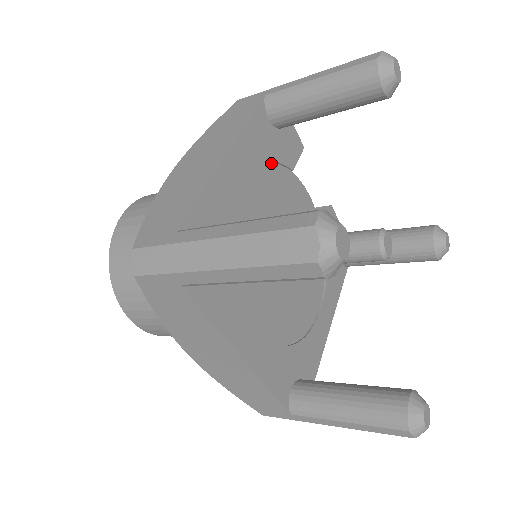
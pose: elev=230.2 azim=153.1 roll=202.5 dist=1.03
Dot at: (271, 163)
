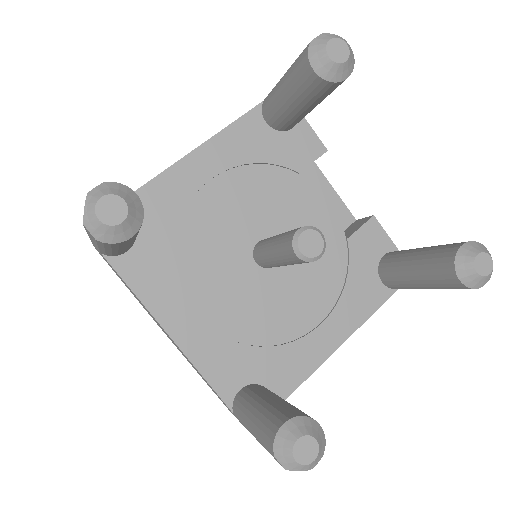
Dot at: (262, 164)
